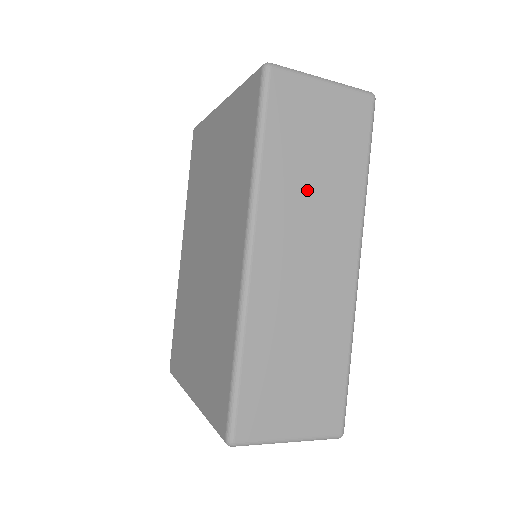
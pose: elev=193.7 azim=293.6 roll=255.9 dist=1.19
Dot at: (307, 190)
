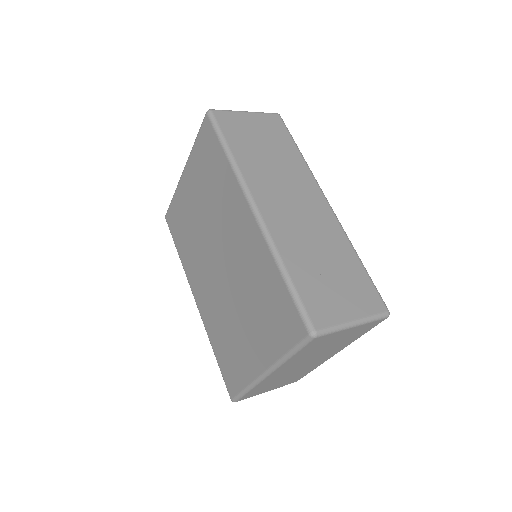
Dot at: (270, 166)
